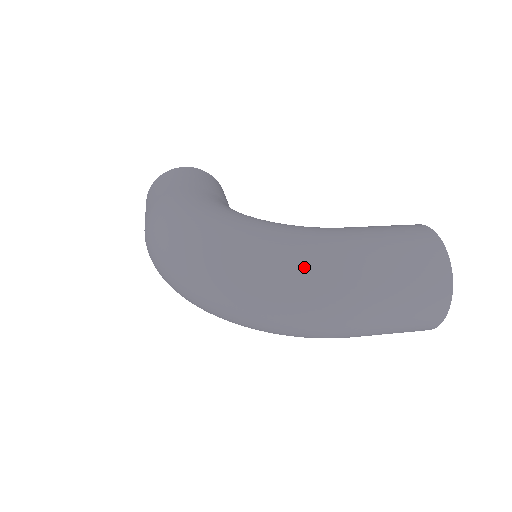
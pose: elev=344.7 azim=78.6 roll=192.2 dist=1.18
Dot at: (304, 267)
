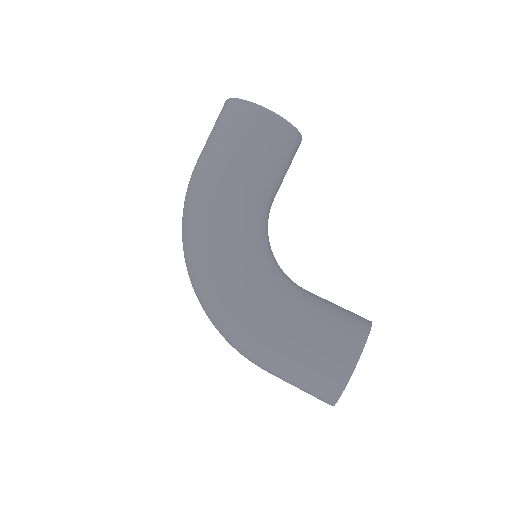
Dot at: (231, 337)
